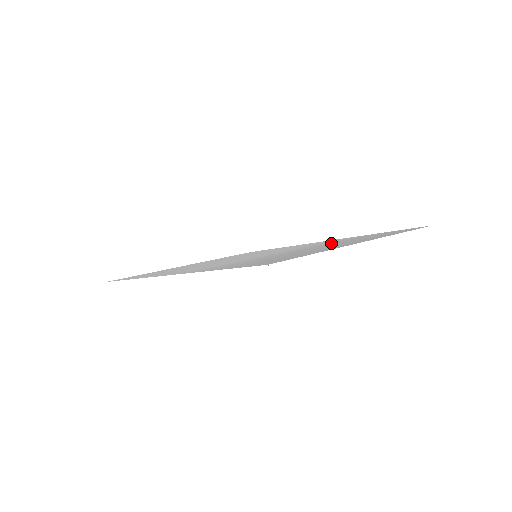
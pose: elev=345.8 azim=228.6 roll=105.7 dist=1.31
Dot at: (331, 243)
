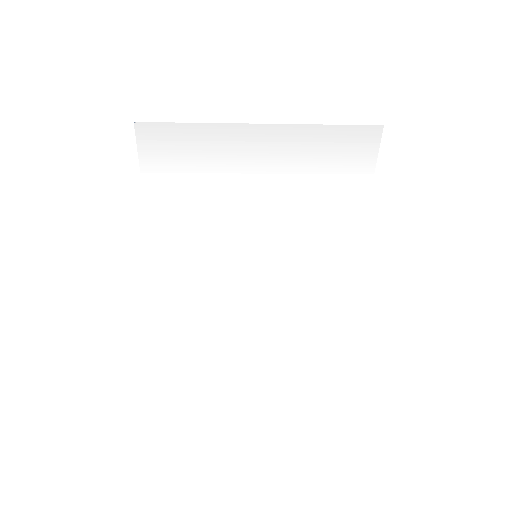
Dot at: (297, 195)
